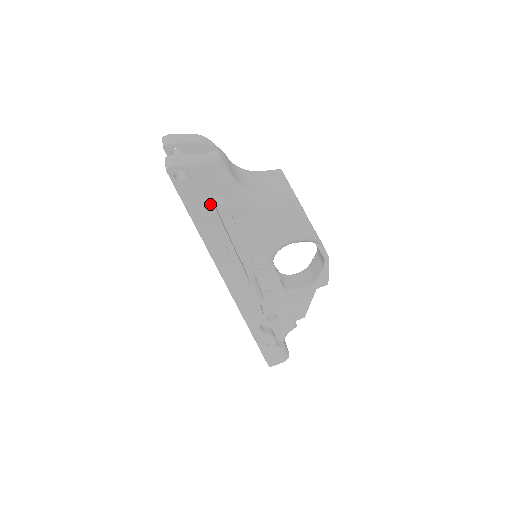
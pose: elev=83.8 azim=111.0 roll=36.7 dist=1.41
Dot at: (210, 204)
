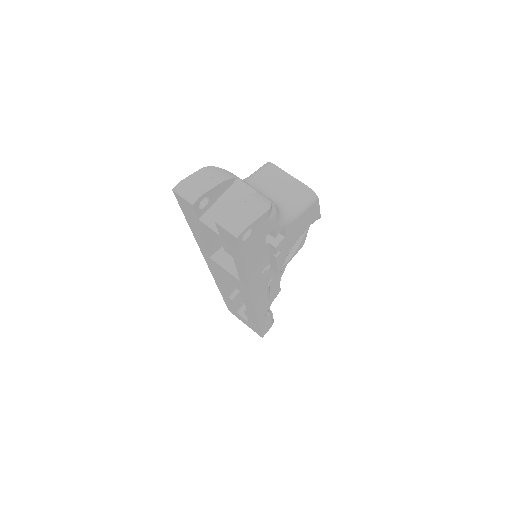
Dot at: (261, 243)
